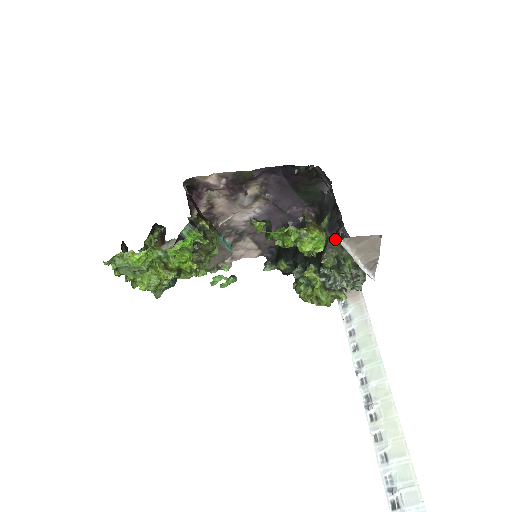
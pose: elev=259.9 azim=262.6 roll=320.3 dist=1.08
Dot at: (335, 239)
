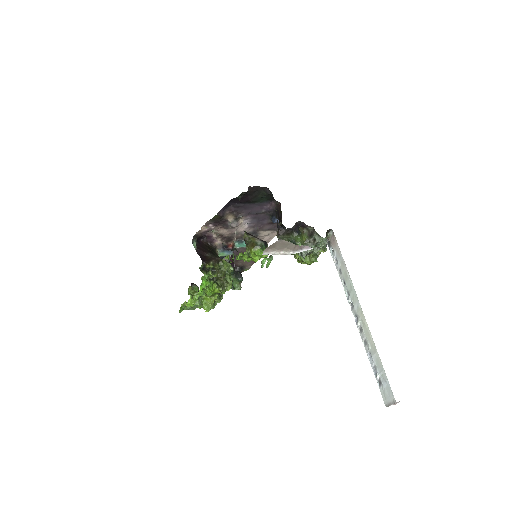
Dot at: (278, 235)
